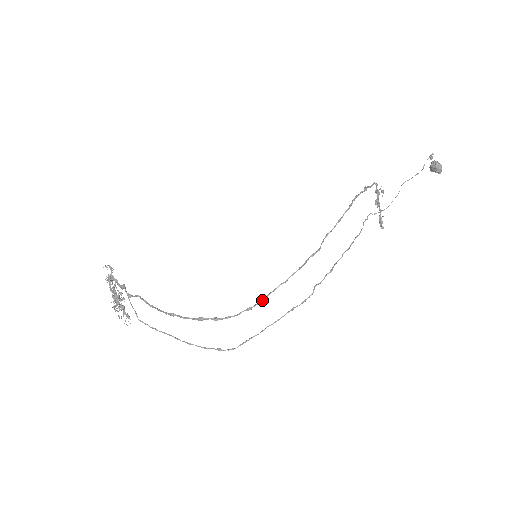
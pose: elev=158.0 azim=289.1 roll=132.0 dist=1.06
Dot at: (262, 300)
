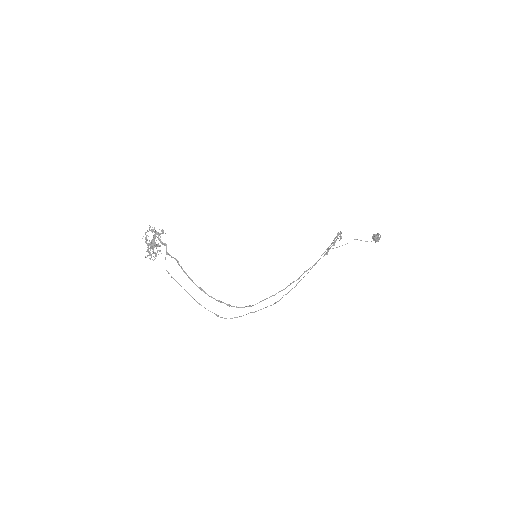
Dot at: occluded
